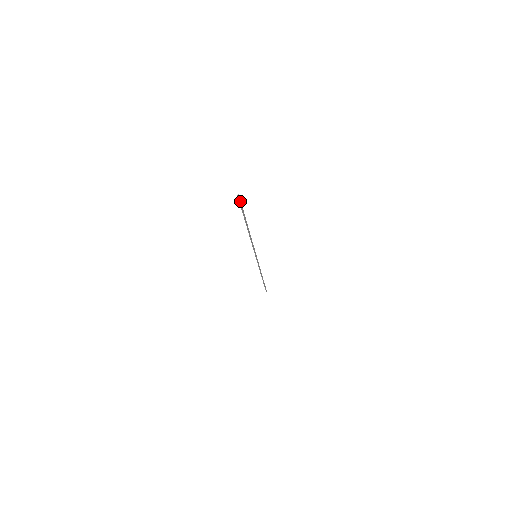
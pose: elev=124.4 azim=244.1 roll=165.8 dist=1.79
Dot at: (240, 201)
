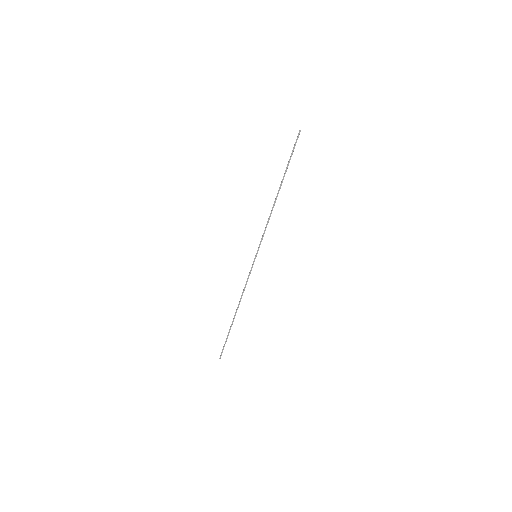
Dot at: occluded
